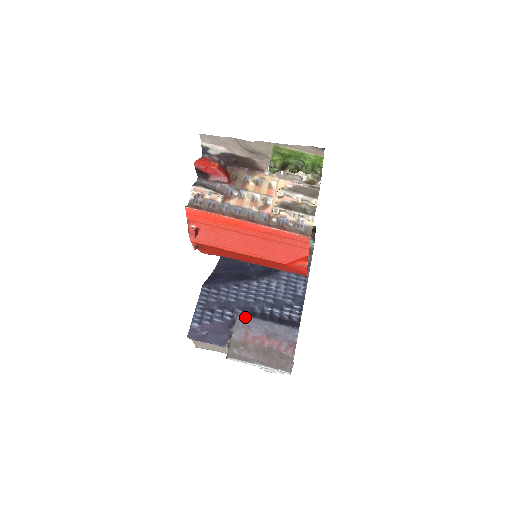
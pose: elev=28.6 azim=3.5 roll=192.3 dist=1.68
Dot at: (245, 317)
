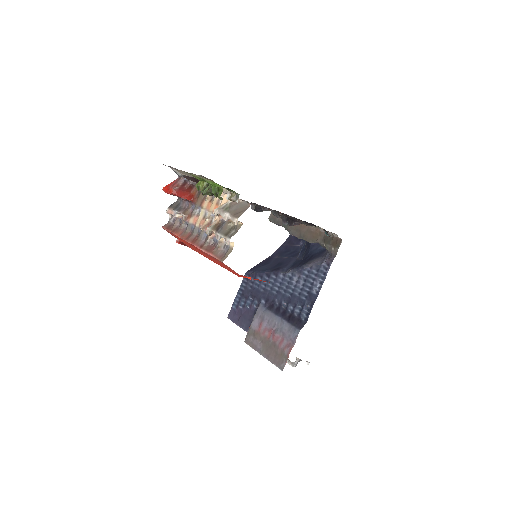
Dot at: (264, 308)
